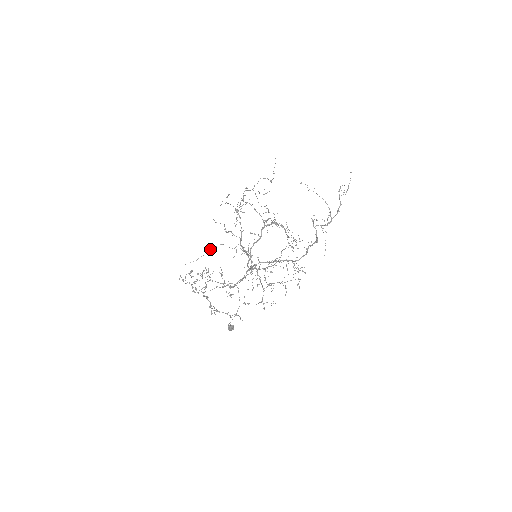
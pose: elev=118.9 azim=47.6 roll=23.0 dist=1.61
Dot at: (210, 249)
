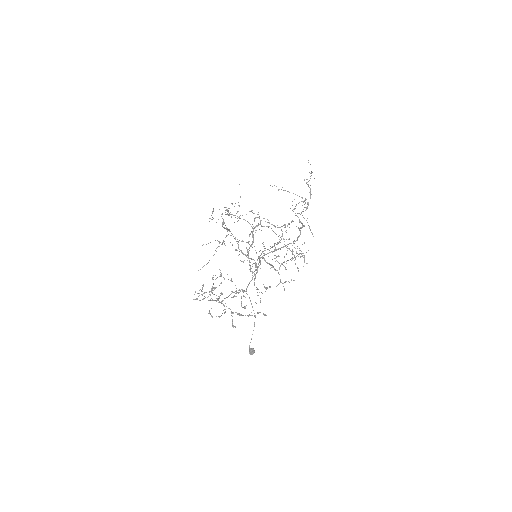
Dot at: occluded
